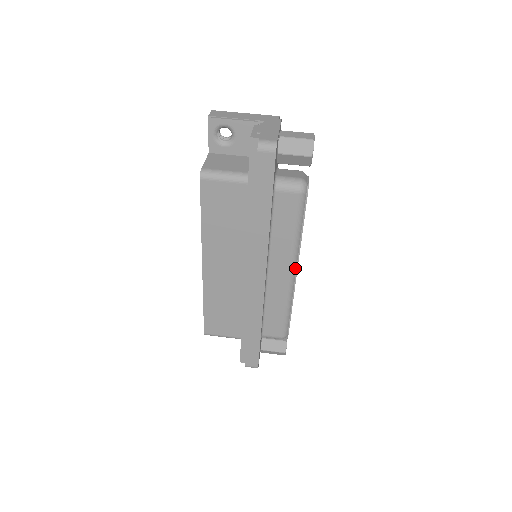
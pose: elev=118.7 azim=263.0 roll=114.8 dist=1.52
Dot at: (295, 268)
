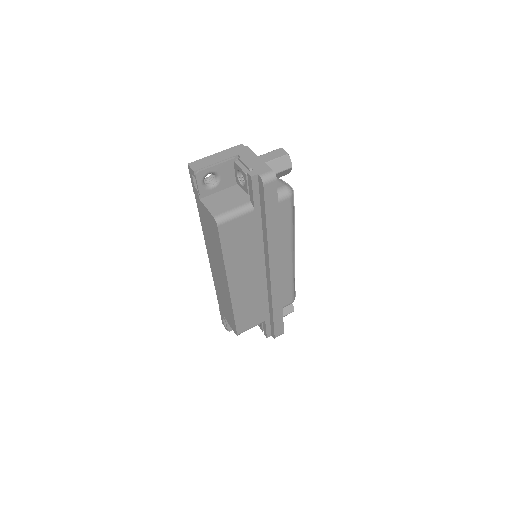
Dot at: (294, 250)
